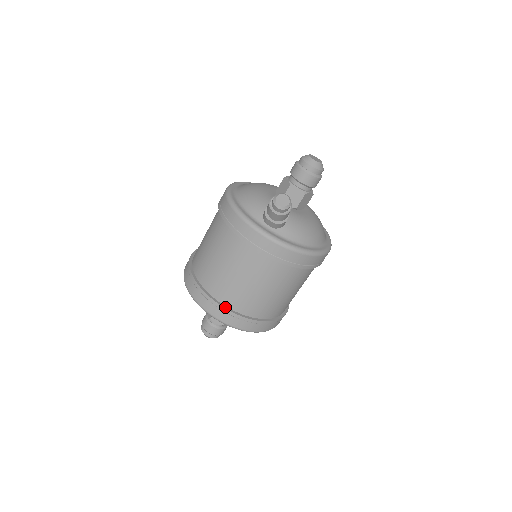
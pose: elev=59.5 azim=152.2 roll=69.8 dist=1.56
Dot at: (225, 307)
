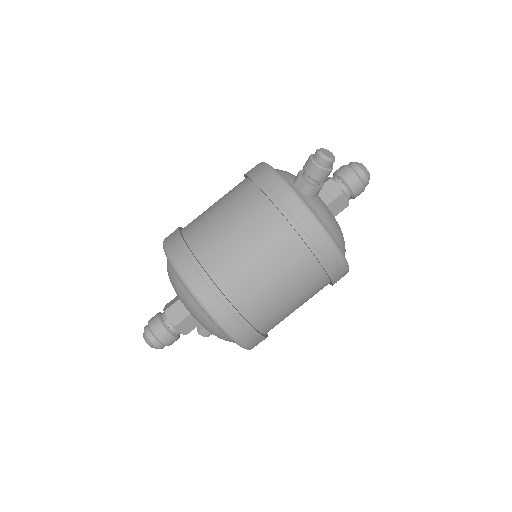
Dot at: (201, 265)
